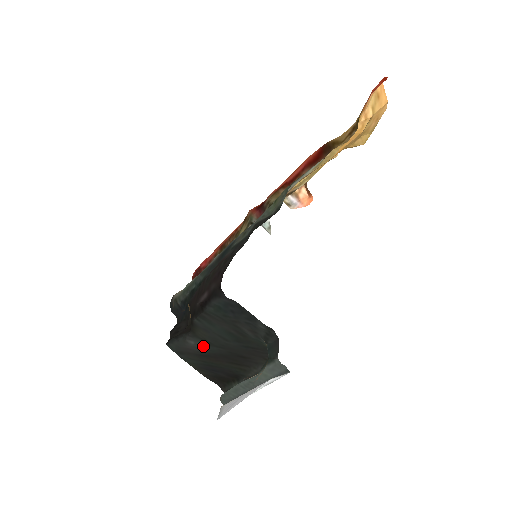
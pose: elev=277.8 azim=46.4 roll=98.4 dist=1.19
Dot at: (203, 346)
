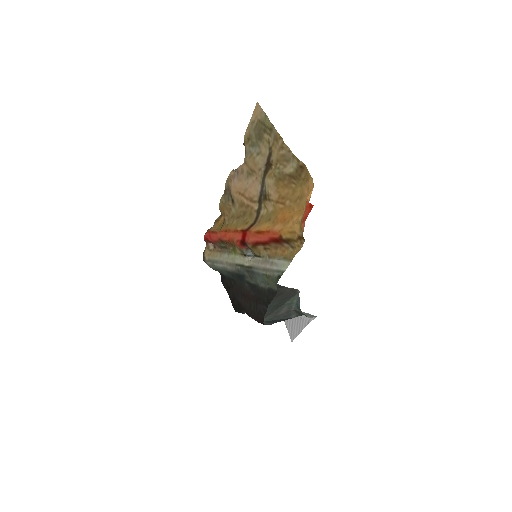
Dot at: occluded
